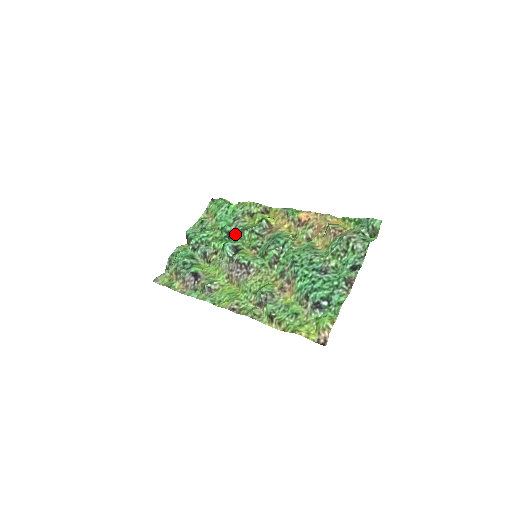
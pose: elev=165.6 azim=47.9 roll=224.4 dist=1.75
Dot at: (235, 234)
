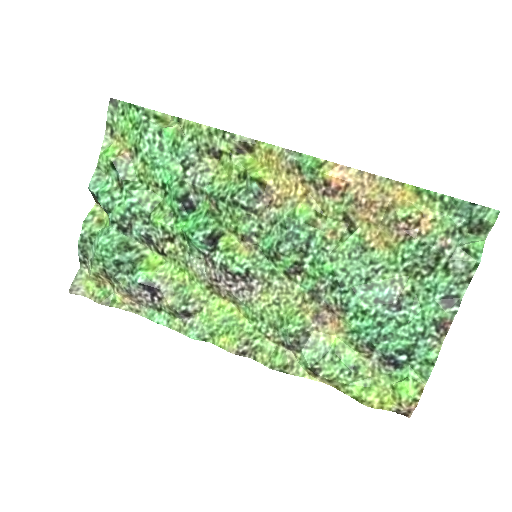
Dot at: (196, 199)
